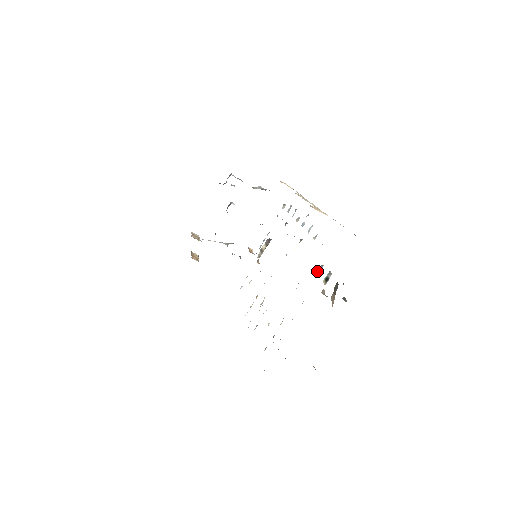
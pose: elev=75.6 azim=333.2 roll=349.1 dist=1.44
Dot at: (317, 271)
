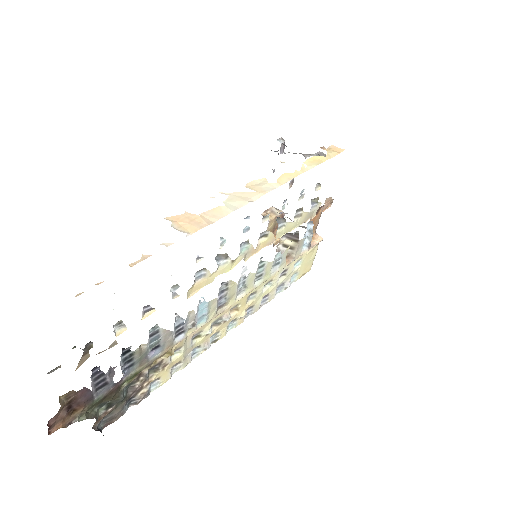
Dot at: (150, 311)
